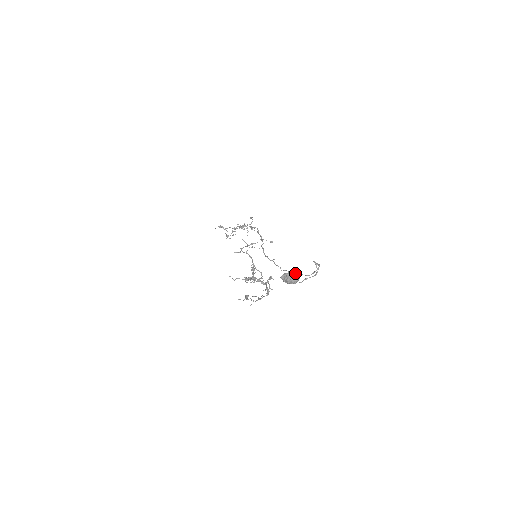
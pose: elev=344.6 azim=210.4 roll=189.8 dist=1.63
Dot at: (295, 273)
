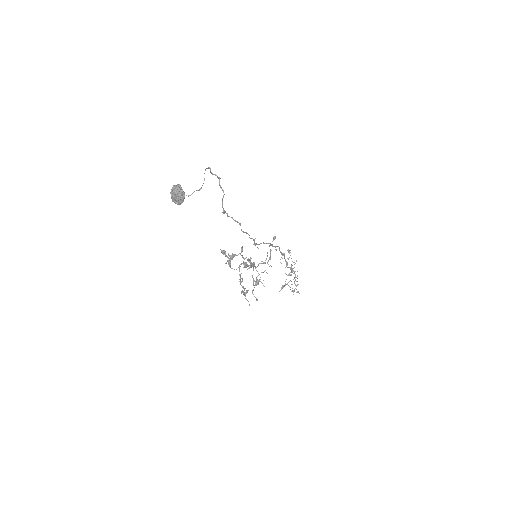
Dot at: (177, 186)
